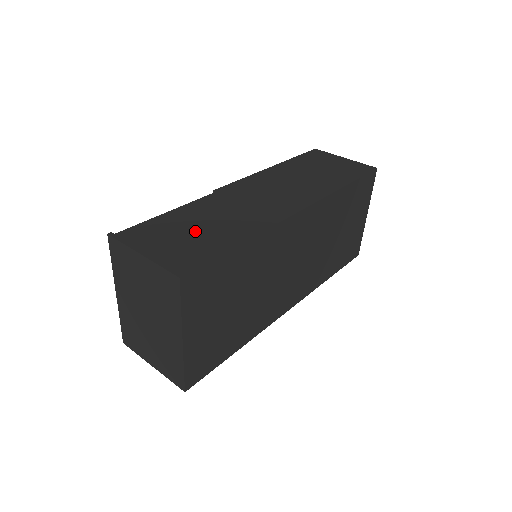
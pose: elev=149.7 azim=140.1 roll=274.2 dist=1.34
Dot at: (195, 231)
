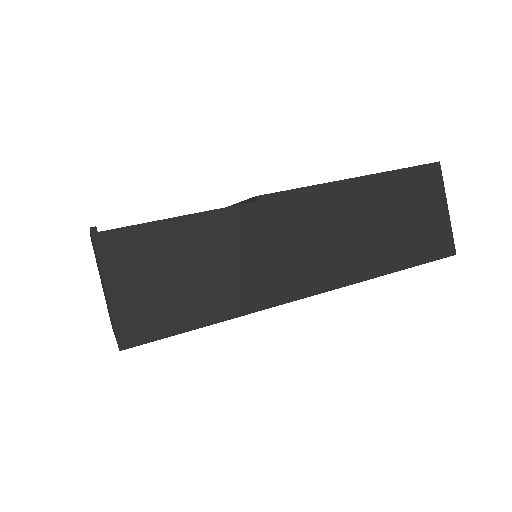
Dot at: (182, 276)
